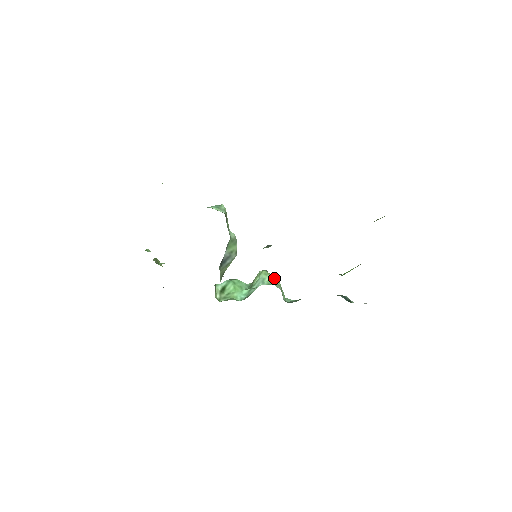
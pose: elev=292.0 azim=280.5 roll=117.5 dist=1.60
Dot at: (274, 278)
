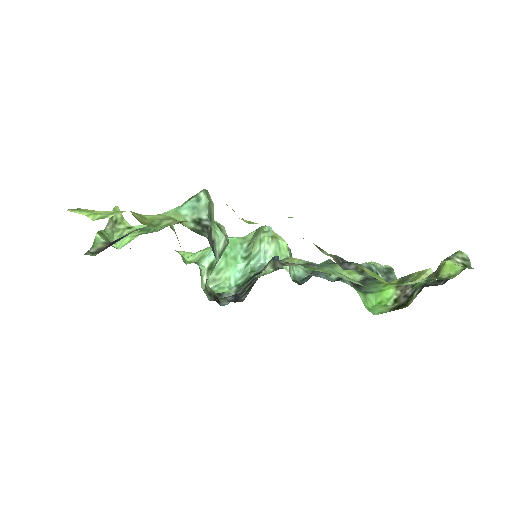
Dot at: (280, 244)
